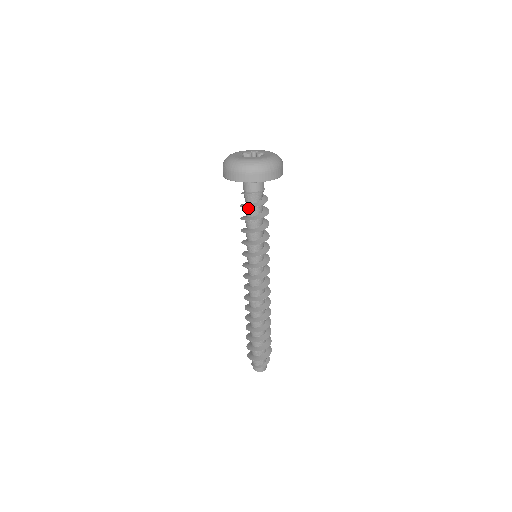
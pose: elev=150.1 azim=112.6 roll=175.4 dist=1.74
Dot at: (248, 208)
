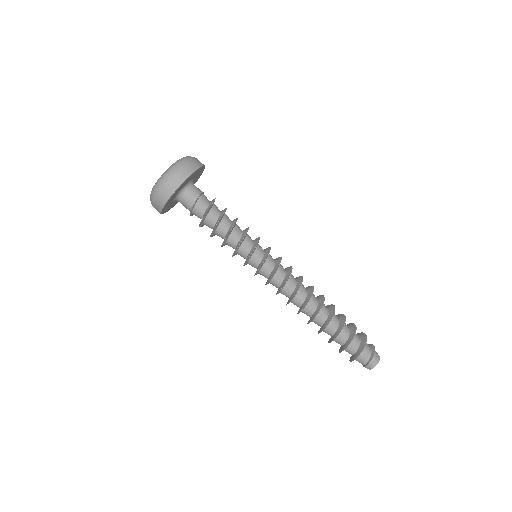
Dot at: (207, 216)
